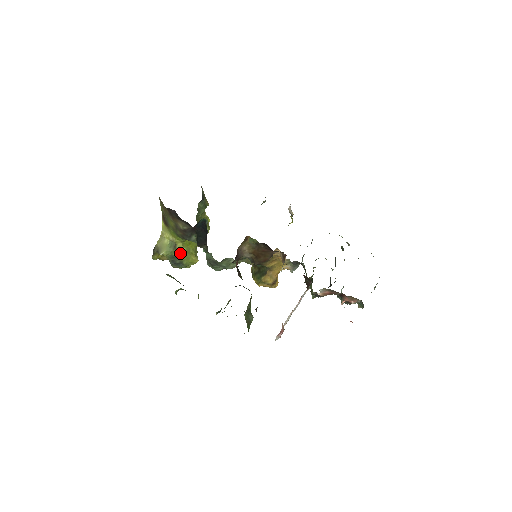
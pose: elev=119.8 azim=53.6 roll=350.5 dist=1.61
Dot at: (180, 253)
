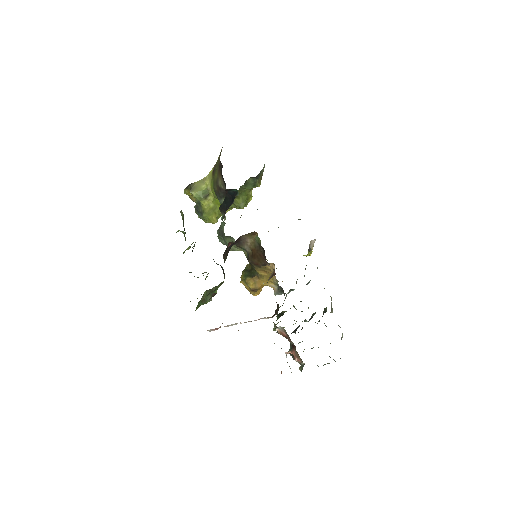
Dot at: (207, 205)
